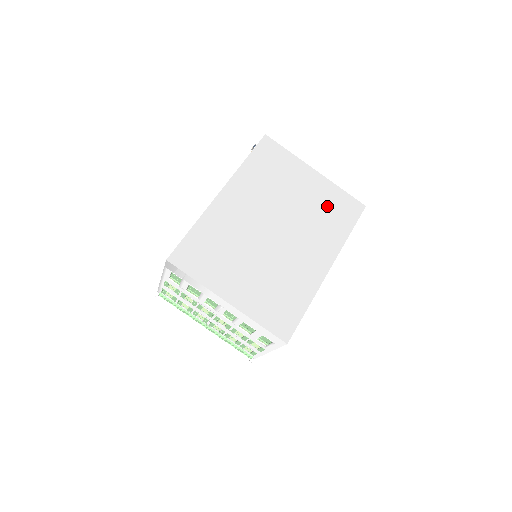
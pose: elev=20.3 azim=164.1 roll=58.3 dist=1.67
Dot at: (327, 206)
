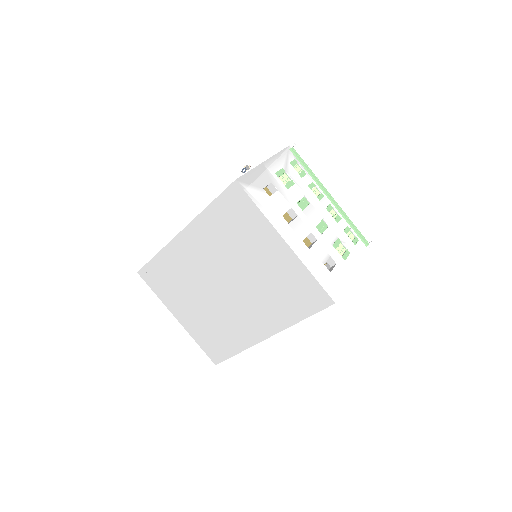
Dot at: (285, 285)
